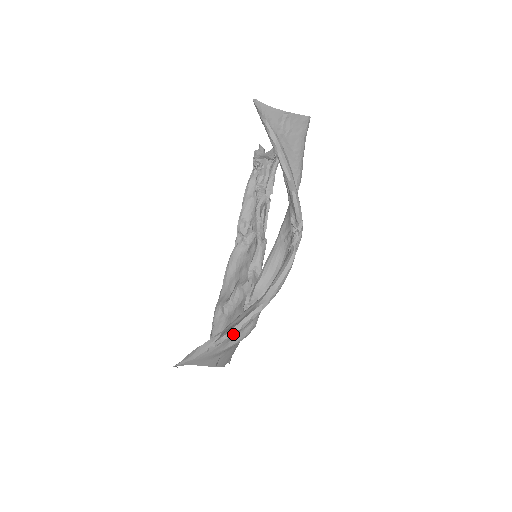
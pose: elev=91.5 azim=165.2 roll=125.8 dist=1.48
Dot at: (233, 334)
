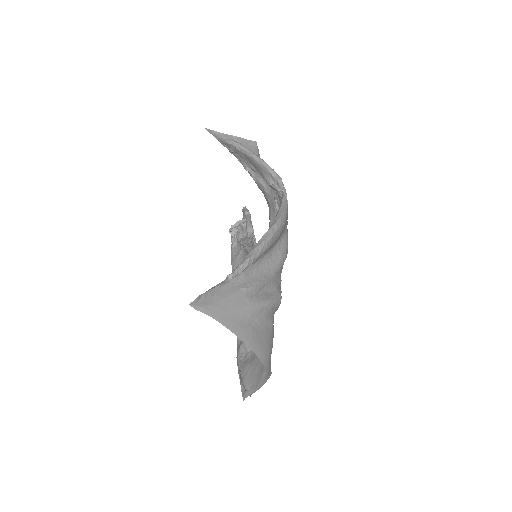
Dot at: (250, 259)
